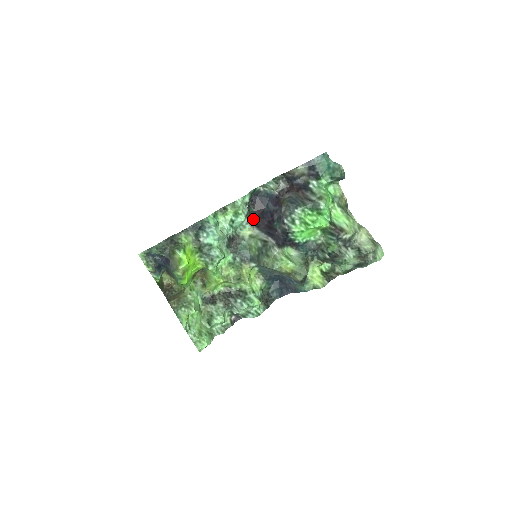
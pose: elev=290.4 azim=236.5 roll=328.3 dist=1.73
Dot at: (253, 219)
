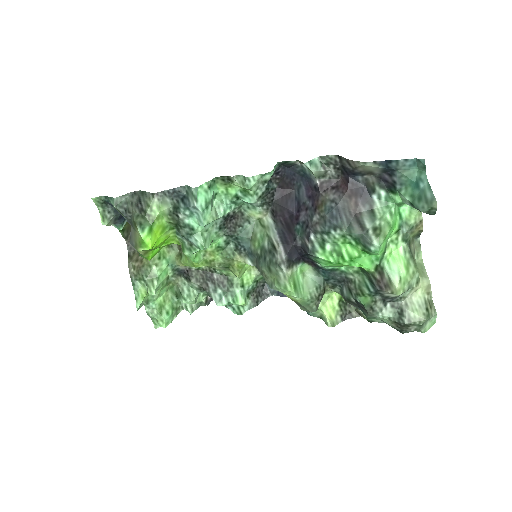
Dot at: (270, 201)
